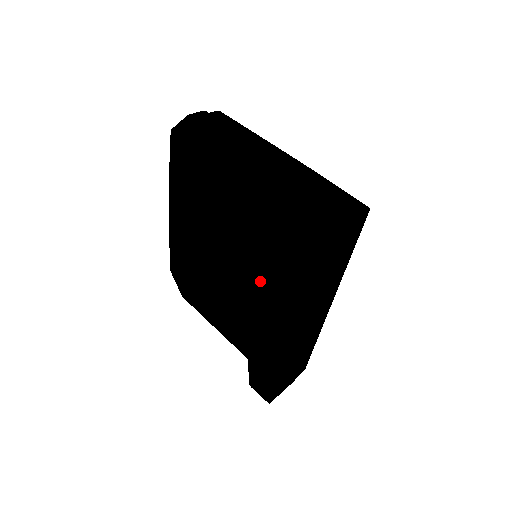
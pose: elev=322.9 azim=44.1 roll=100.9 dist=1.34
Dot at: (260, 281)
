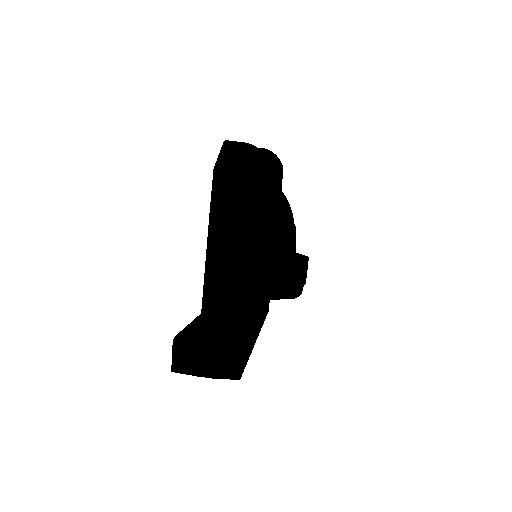
Dot at: occluded
